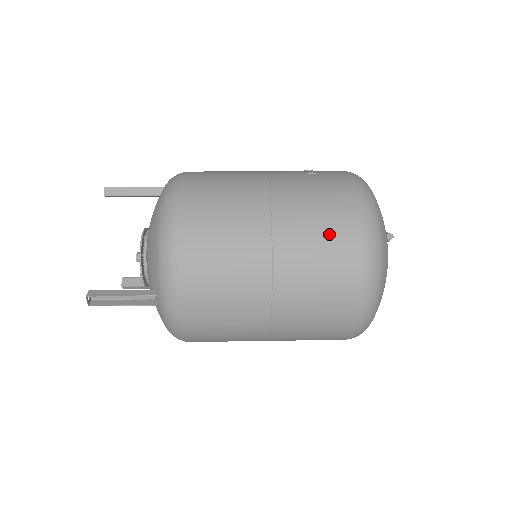
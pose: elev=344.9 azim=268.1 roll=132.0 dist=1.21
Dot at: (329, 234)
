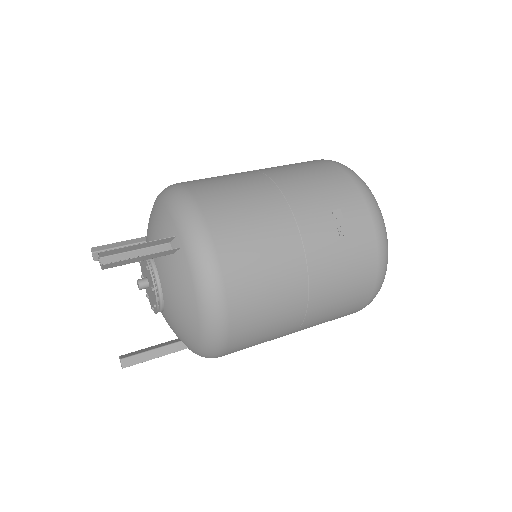
Dot at: (347, 306)
